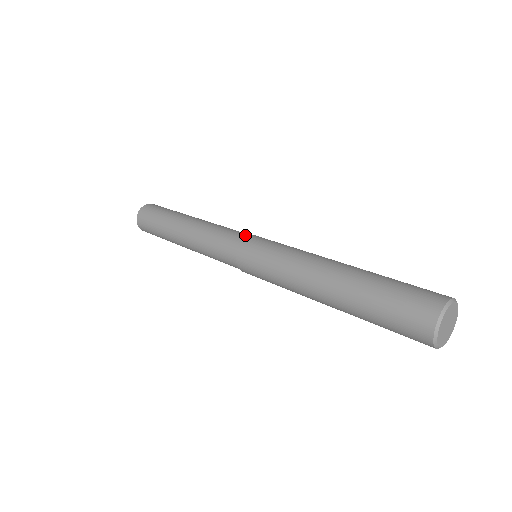
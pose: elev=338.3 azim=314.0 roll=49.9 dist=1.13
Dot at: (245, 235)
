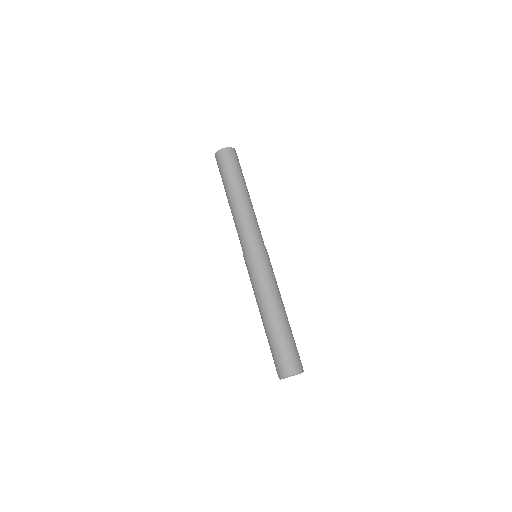
Dot at: (258, 243)
